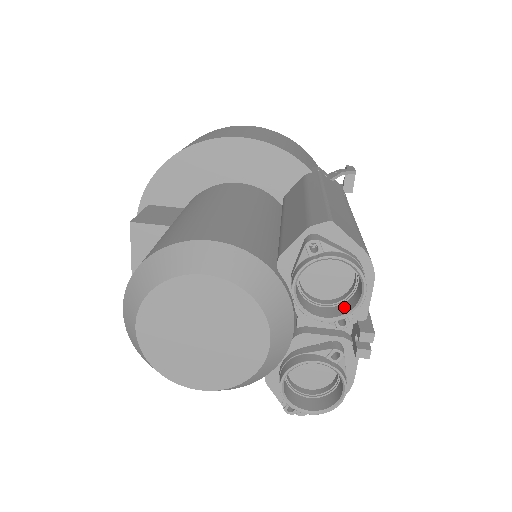
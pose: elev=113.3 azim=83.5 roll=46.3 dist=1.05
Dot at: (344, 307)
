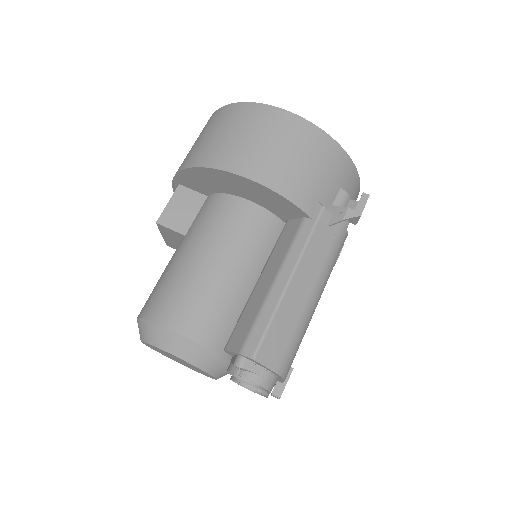
Dot at: occluded
